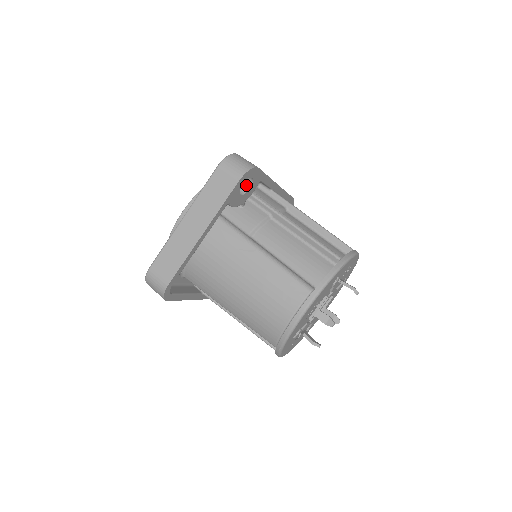
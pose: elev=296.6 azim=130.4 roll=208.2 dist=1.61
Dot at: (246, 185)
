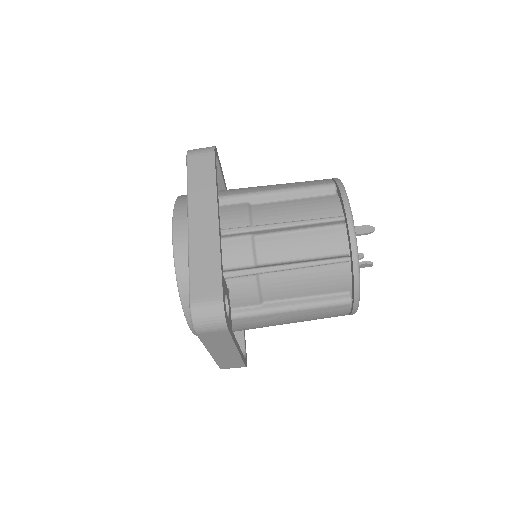
Dot at: occluded
